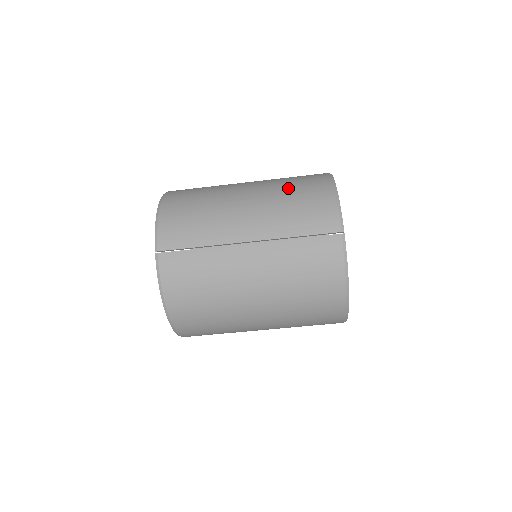
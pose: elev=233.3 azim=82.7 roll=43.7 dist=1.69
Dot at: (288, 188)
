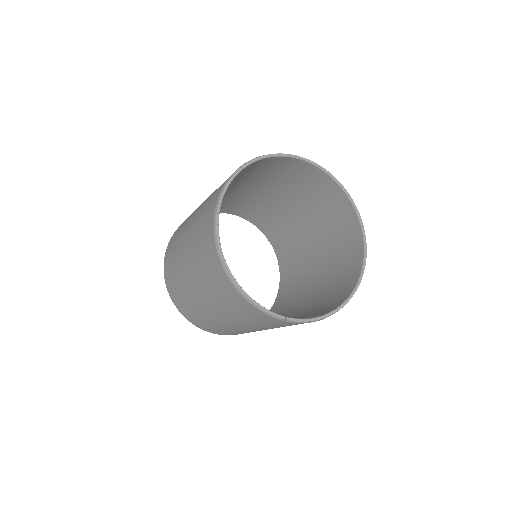
Dot at: (213, 291)
